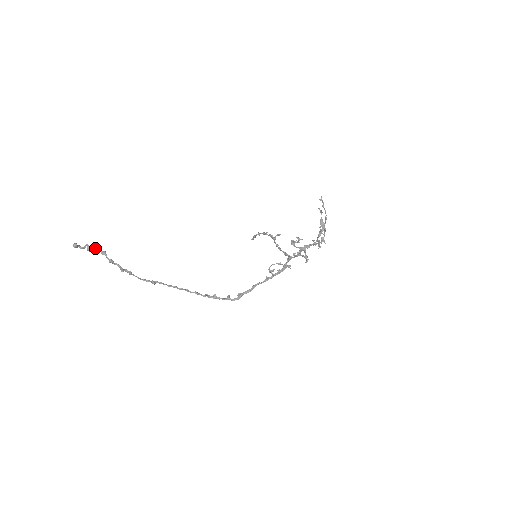
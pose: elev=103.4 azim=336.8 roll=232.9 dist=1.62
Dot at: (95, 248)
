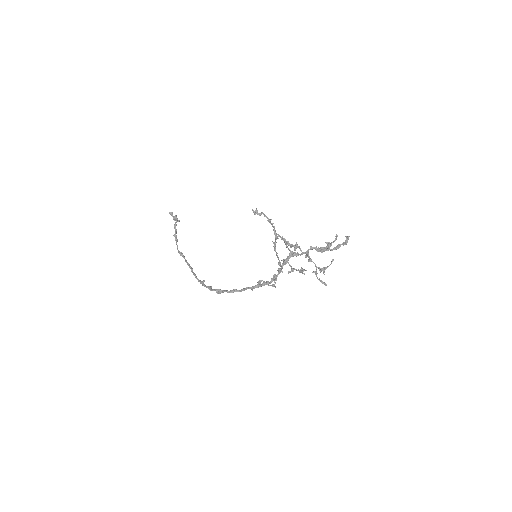
Dot at: (177, 218)
